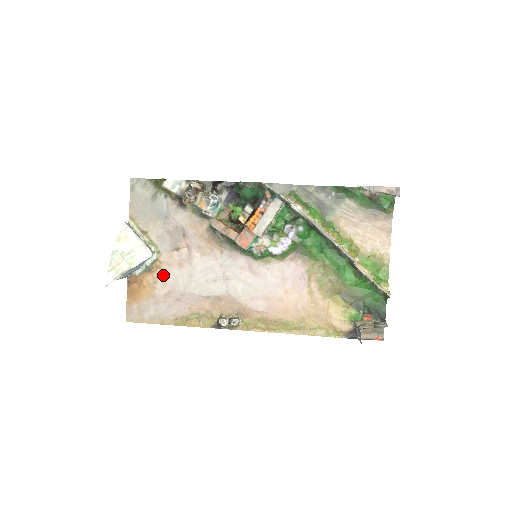
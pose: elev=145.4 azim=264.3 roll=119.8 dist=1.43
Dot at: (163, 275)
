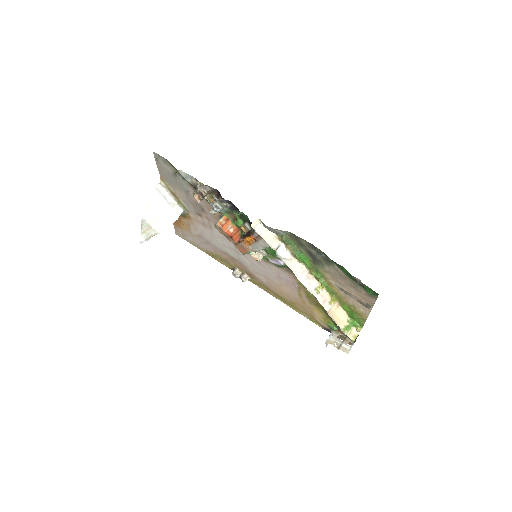
Dot at: (194, 224)
